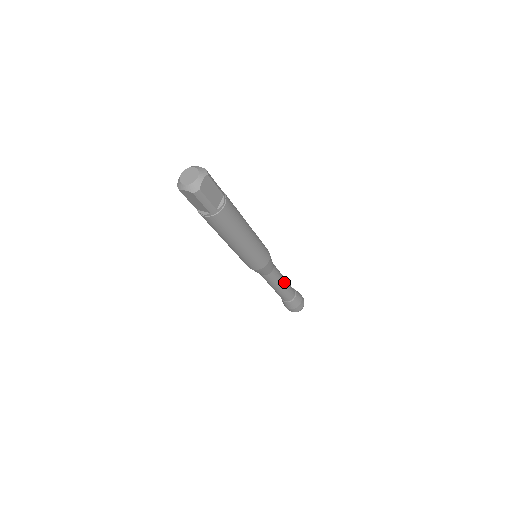
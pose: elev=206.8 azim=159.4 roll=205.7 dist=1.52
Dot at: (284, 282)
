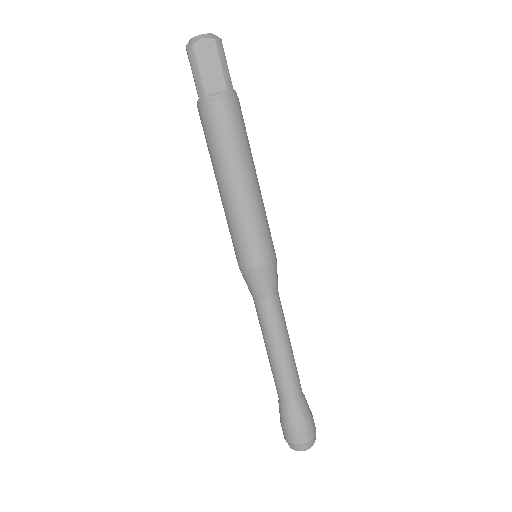
Dot at: occluded
